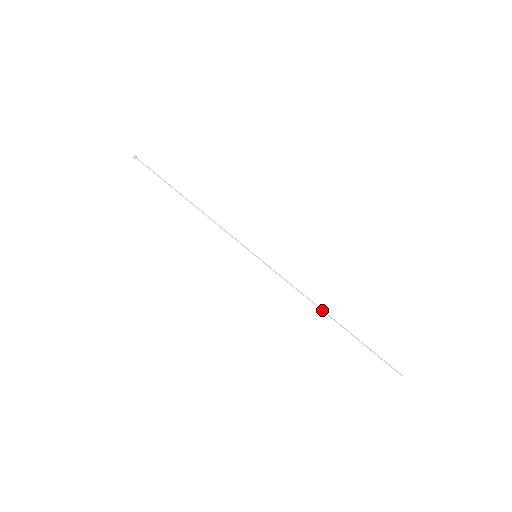
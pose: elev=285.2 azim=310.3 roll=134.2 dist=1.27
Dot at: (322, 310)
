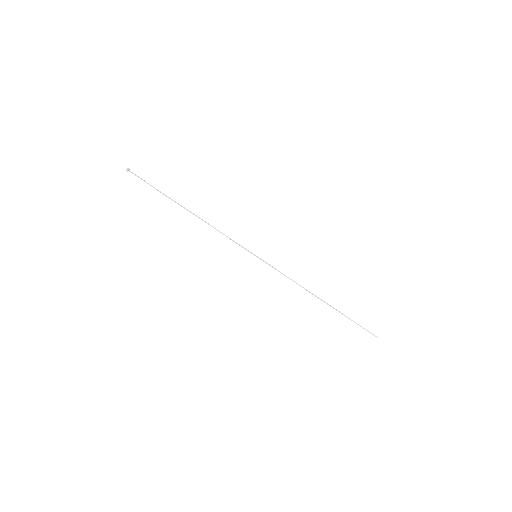
Dot at: (315, 295)
